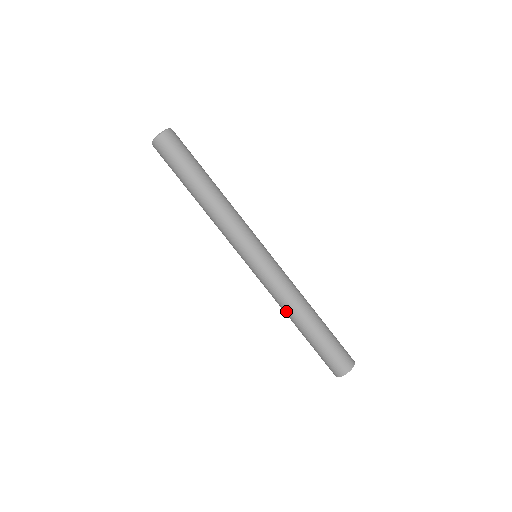
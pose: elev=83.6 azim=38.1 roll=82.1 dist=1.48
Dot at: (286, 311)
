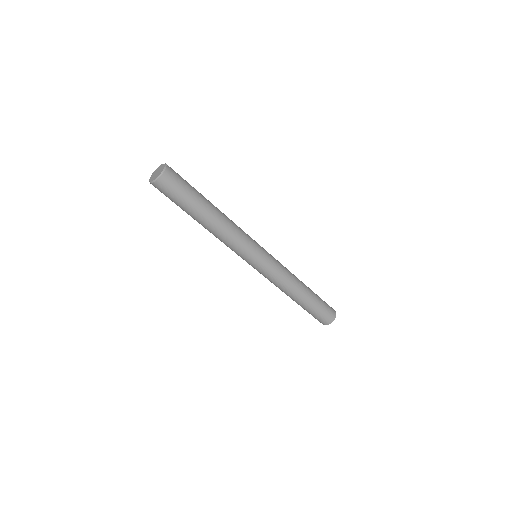
Dot at: (284, 292)
